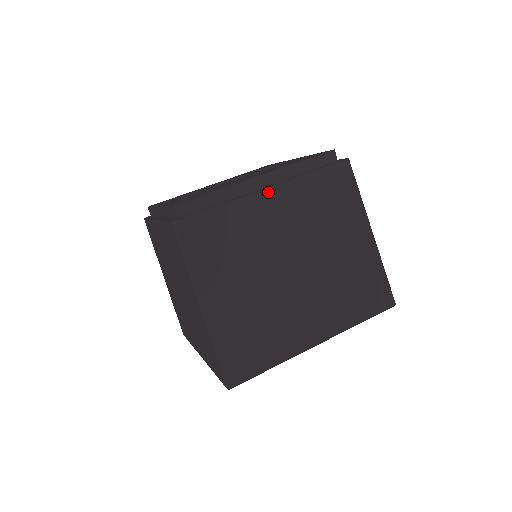
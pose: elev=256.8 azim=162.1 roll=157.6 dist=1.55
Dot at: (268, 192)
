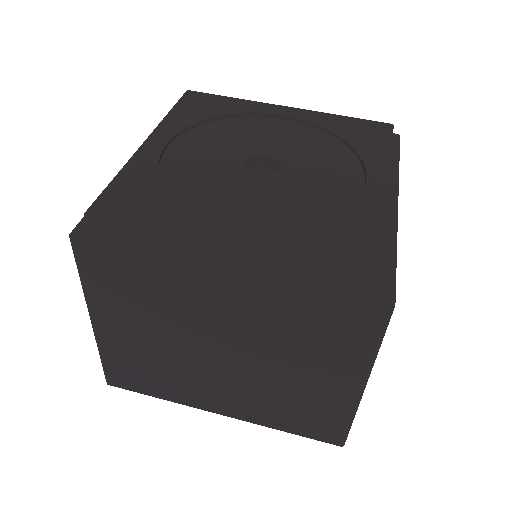
Dot at: occluded
